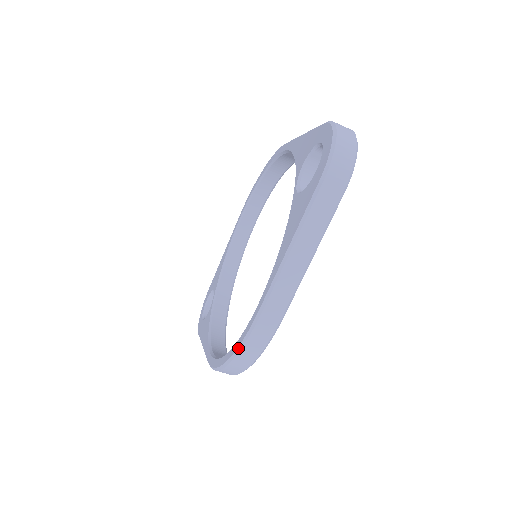
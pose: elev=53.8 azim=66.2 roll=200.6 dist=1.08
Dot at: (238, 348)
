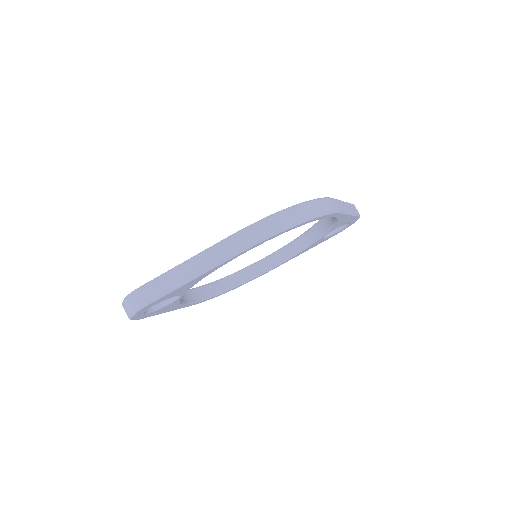
Dot at: (314, 199)
